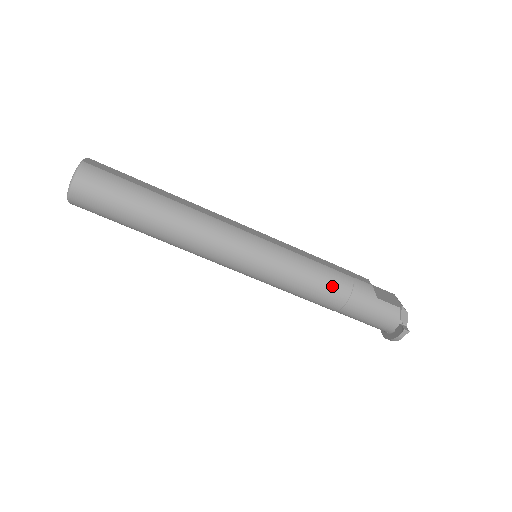
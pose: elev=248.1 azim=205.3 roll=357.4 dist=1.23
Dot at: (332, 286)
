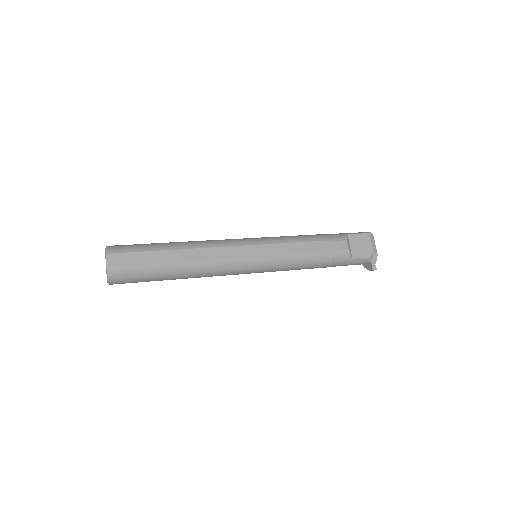
Dot at: (317, 265)
